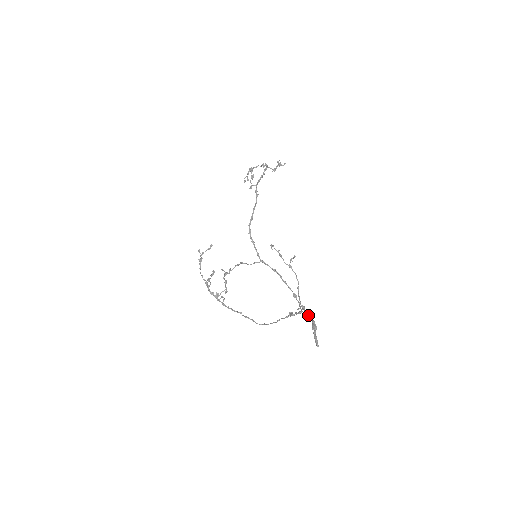
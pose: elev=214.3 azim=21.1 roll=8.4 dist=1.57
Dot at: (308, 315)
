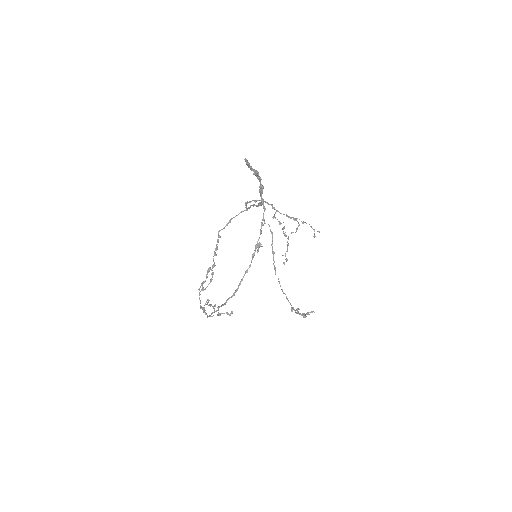
Dot at: (259, 186)
